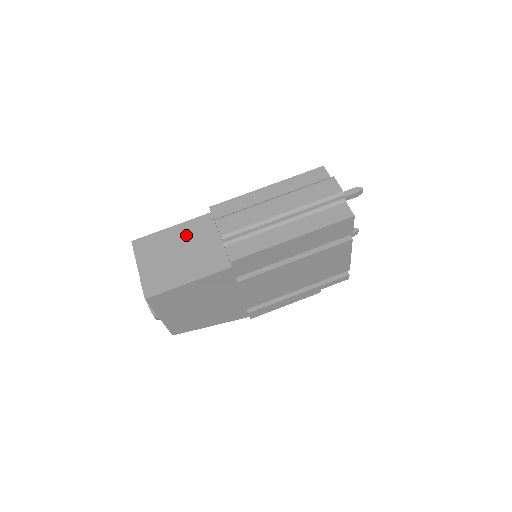
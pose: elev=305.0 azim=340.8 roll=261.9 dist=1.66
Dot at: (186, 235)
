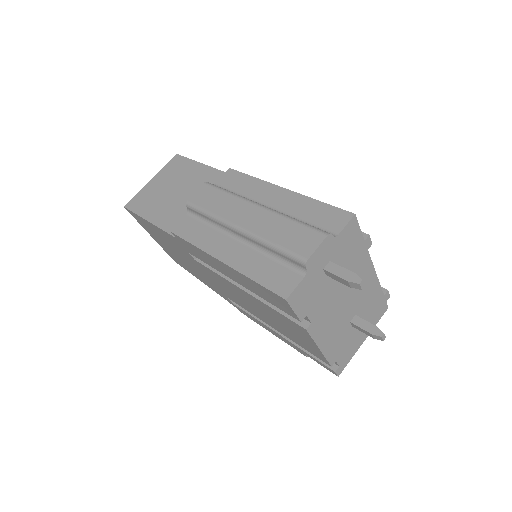
Dot at: (198, 180)
